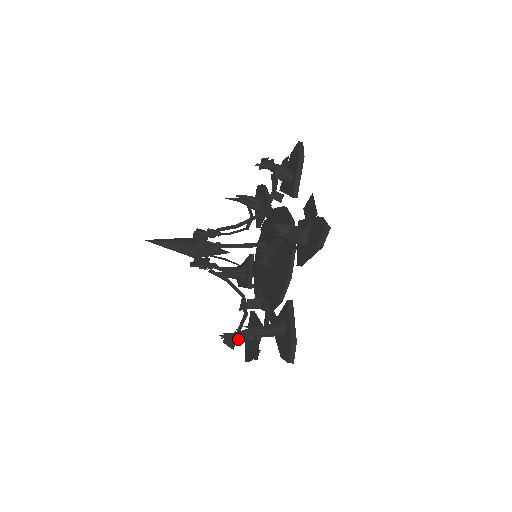
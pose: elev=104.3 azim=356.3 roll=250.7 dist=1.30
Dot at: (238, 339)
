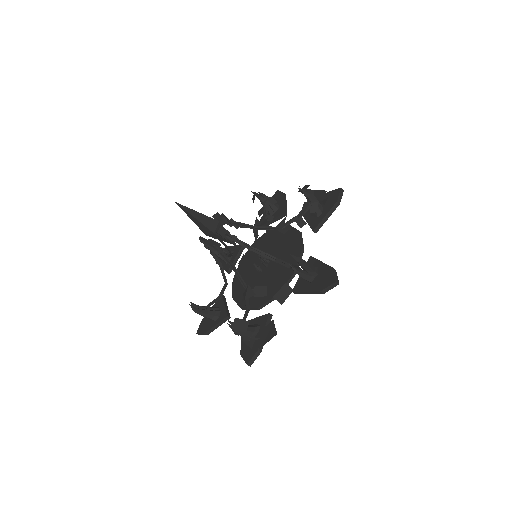
Dot at: occluded
